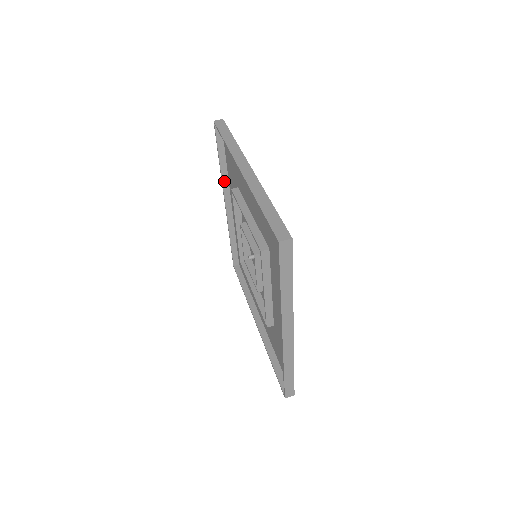
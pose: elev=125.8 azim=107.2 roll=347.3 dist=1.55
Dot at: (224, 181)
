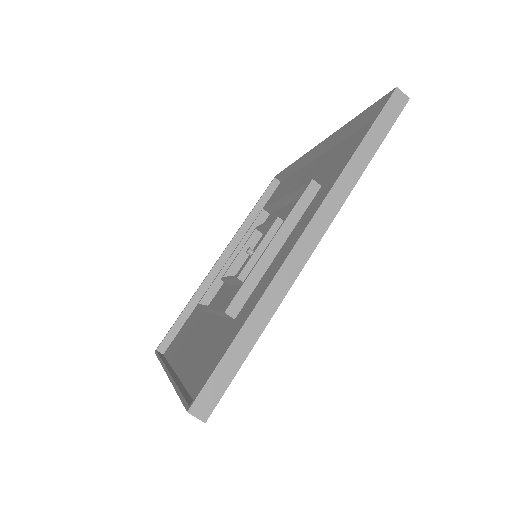
Dot at: (339, 134)
